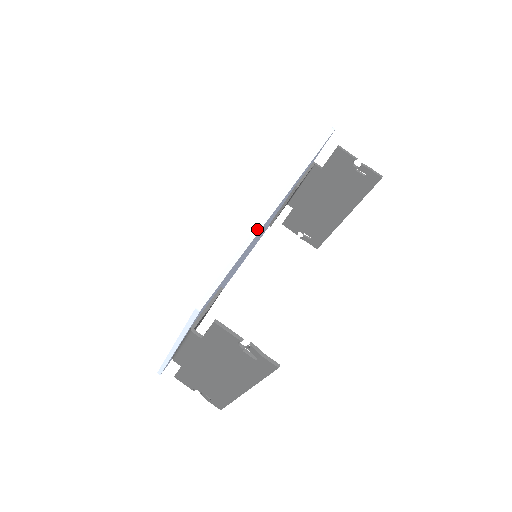
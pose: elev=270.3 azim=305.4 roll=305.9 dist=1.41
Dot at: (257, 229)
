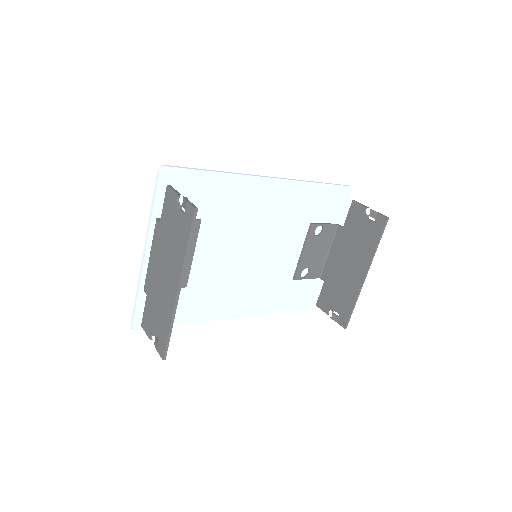
Dot at: (238, 173)
